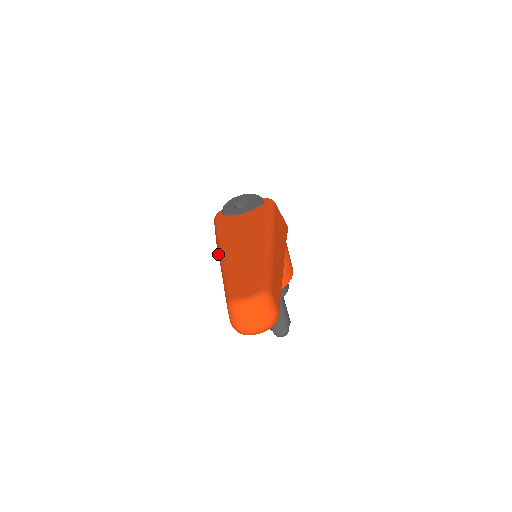
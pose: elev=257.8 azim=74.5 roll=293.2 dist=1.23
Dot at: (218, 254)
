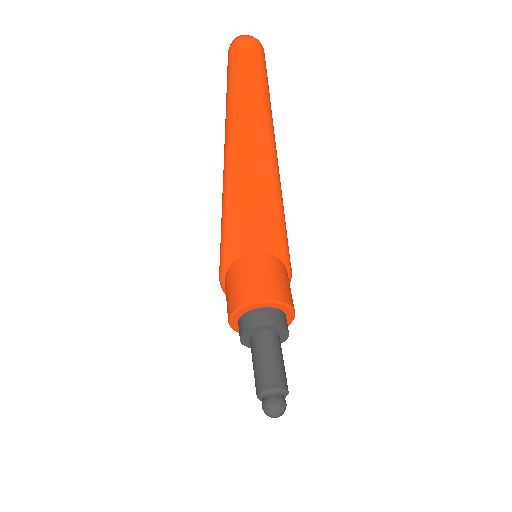
Dot at: (221, 229)
